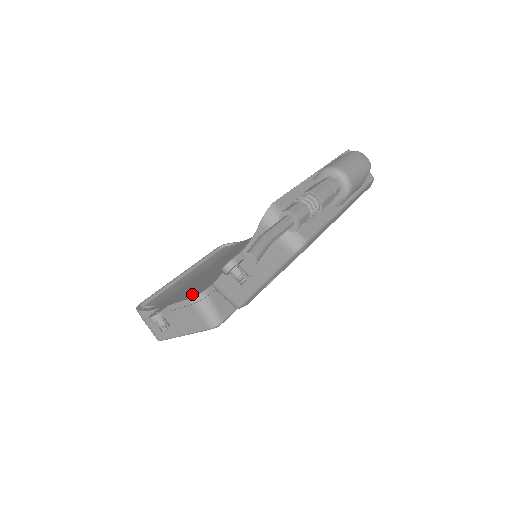
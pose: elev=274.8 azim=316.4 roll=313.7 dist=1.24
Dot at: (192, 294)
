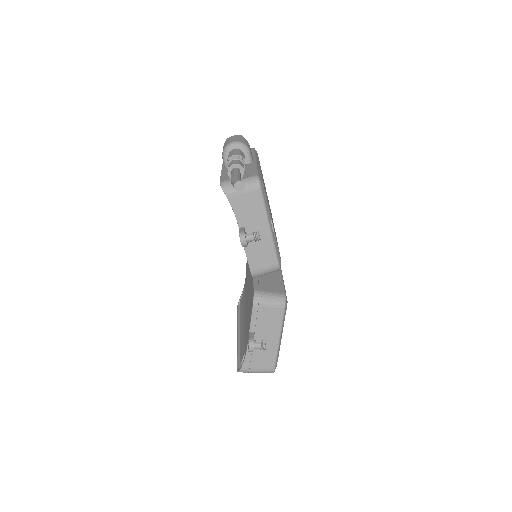
Dot at: (251, 306)
